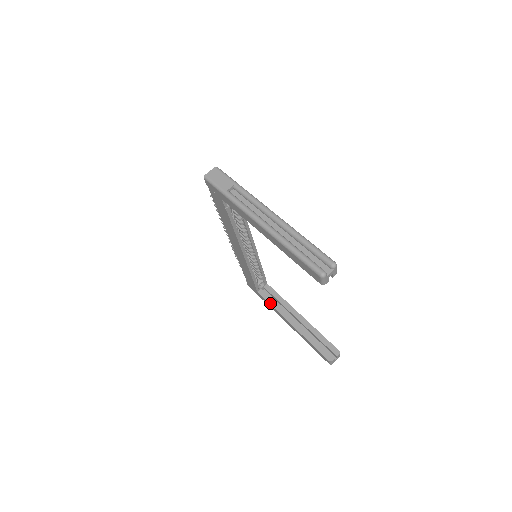
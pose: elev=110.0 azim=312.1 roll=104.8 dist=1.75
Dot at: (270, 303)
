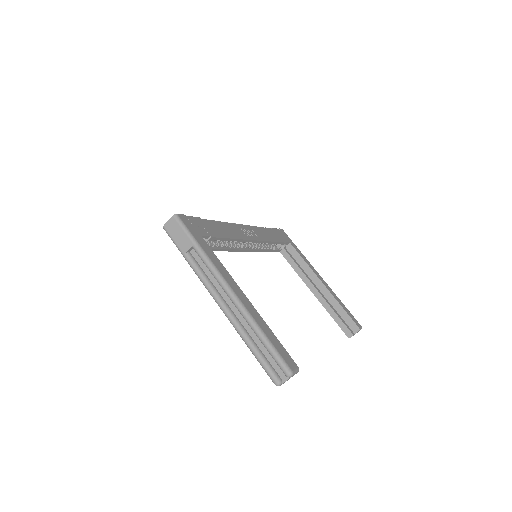
Dot at: (292, 266)
